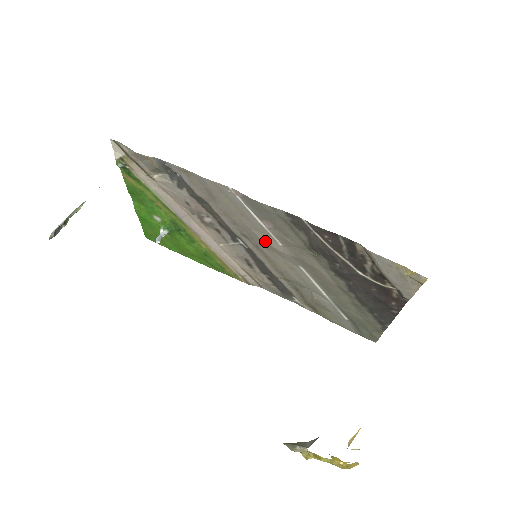
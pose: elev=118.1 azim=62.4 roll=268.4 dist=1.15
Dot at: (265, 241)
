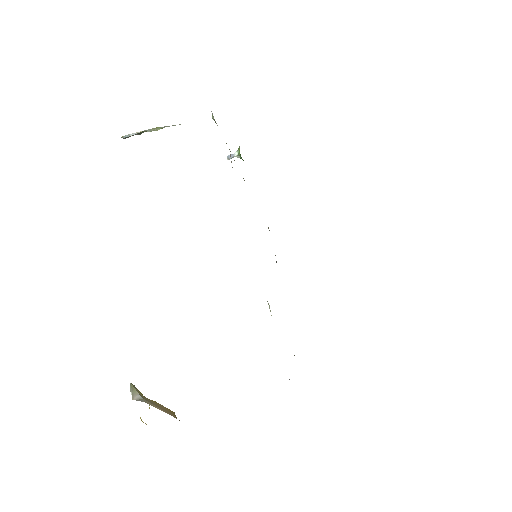
Dot at: occluded
